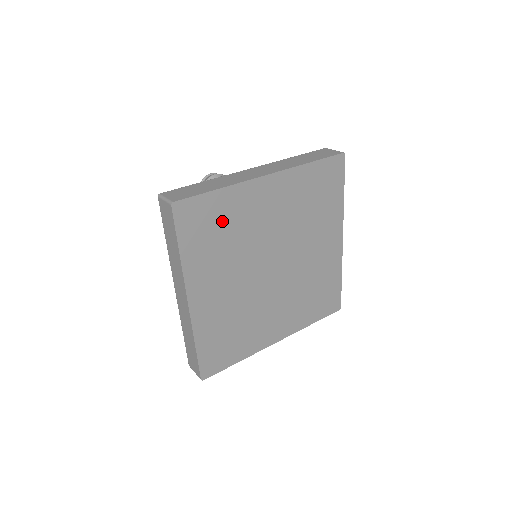
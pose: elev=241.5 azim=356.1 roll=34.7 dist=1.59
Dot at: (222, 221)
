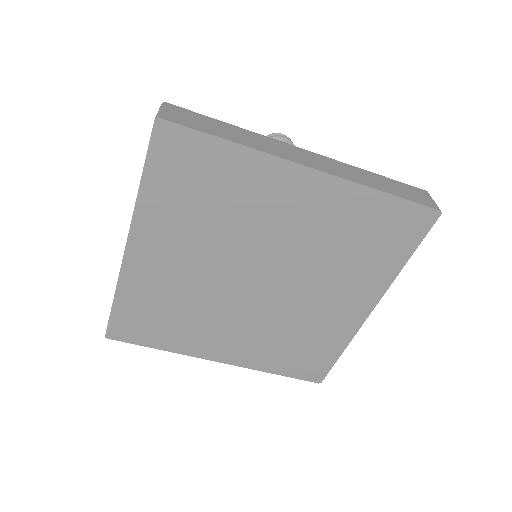
Dot at: (215, 184)
